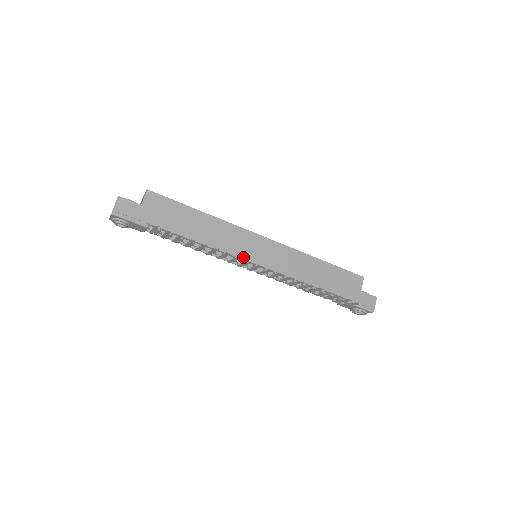
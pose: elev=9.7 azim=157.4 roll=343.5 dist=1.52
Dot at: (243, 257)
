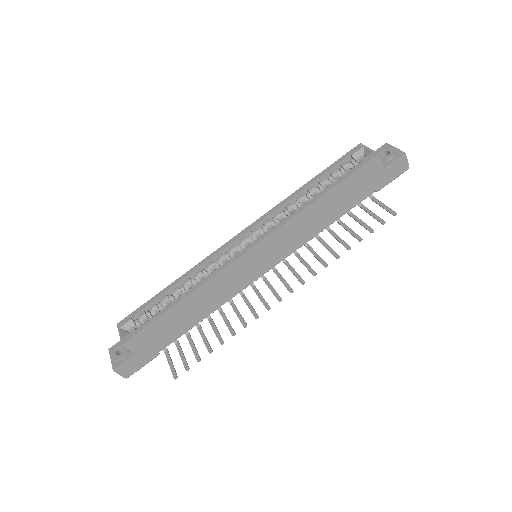
Dot at: (250, 282)
